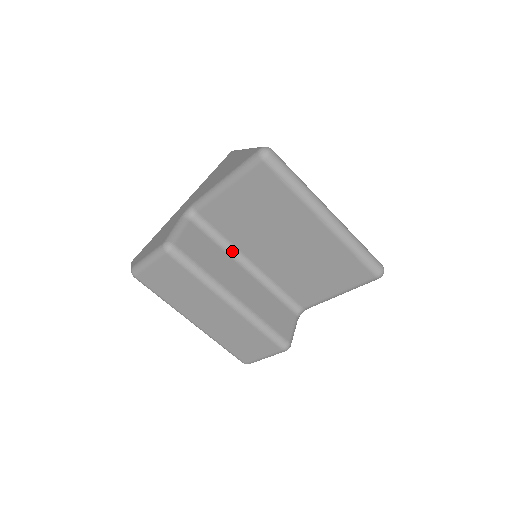
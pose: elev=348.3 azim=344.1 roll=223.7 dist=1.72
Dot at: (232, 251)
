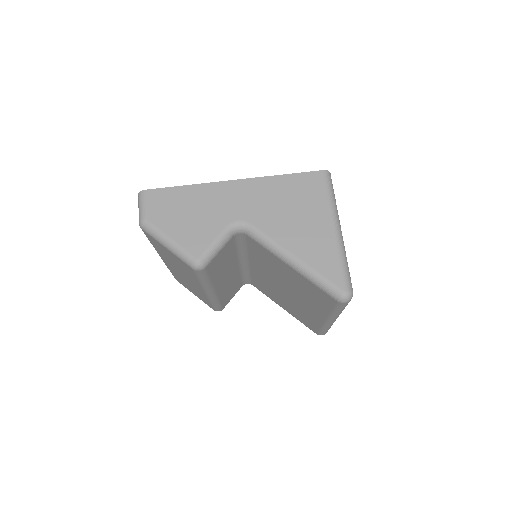
Dot at: (243, 254)
